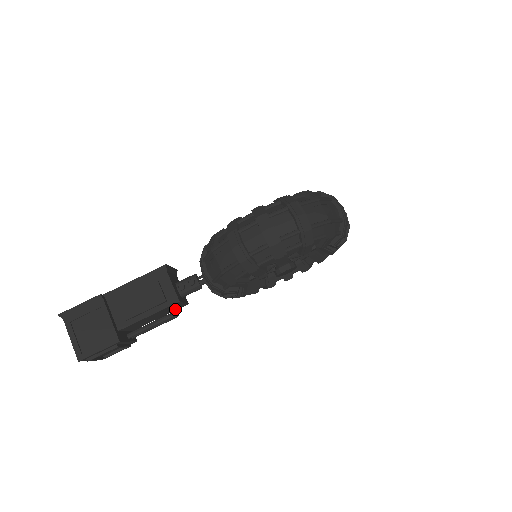
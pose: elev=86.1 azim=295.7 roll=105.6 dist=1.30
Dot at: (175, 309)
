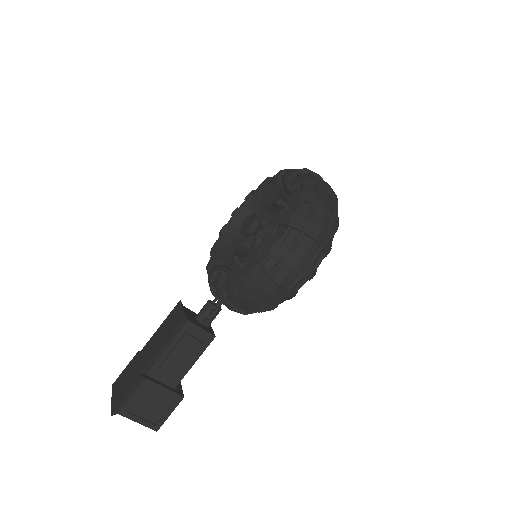
Dot at: occluded
